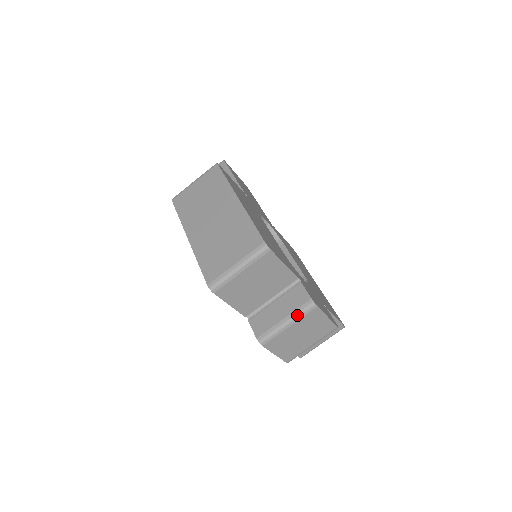
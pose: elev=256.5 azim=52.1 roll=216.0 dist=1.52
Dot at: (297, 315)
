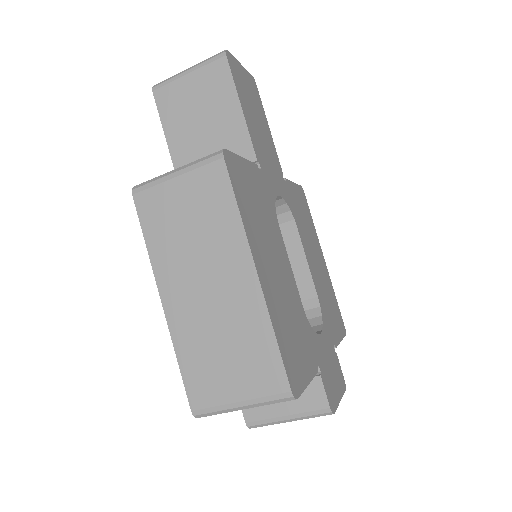
Dot at: (305, 418)
